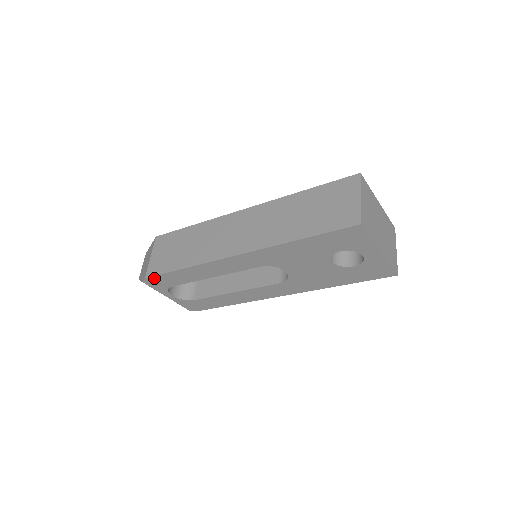
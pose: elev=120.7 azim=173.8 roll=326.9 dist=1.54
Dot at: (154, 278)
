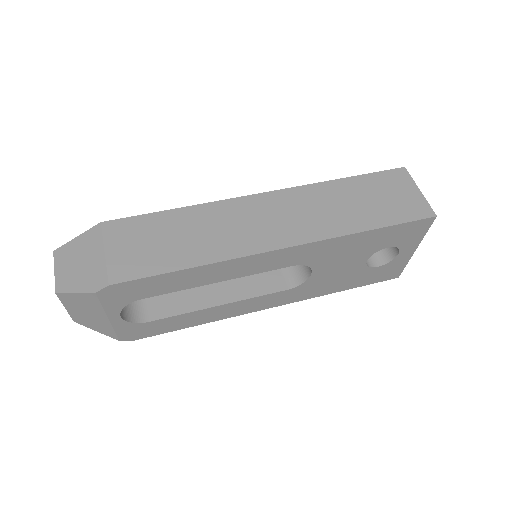
Dot at: (125, 285)
